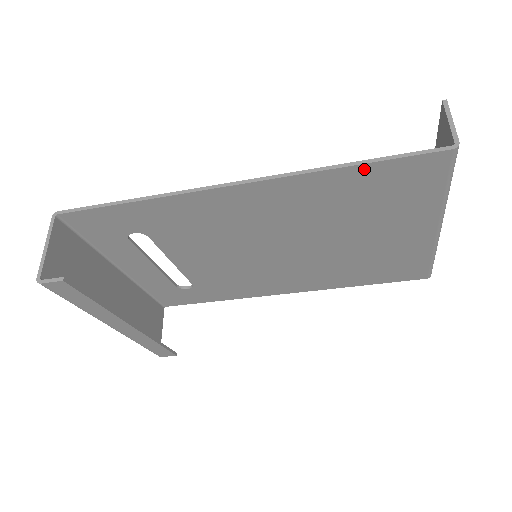
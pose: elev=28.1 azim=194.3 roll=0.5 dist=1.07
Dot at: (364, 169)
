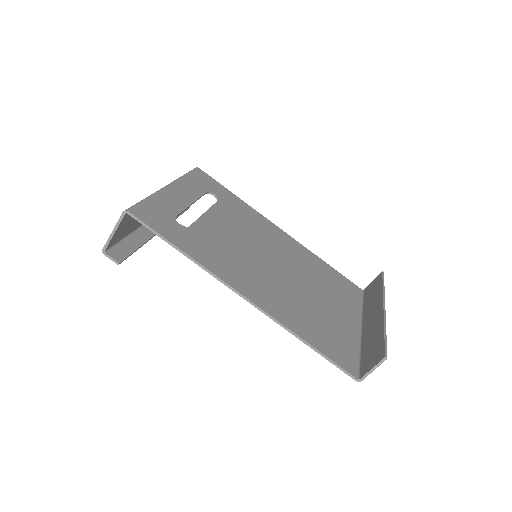
Dot at: (313, 346)
